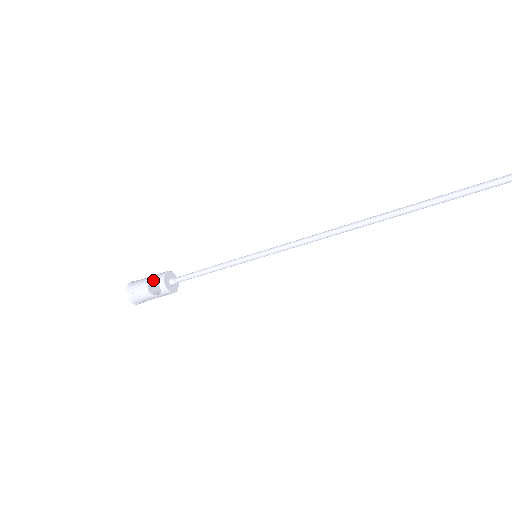
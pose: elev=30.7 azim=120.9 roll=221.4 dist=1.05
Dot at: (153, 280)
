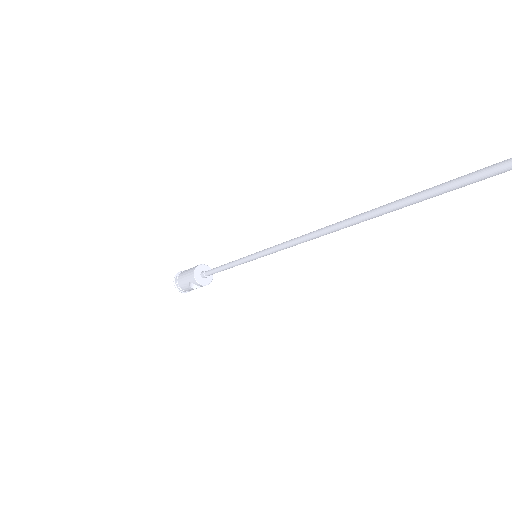
Dot at: (189, 279)
